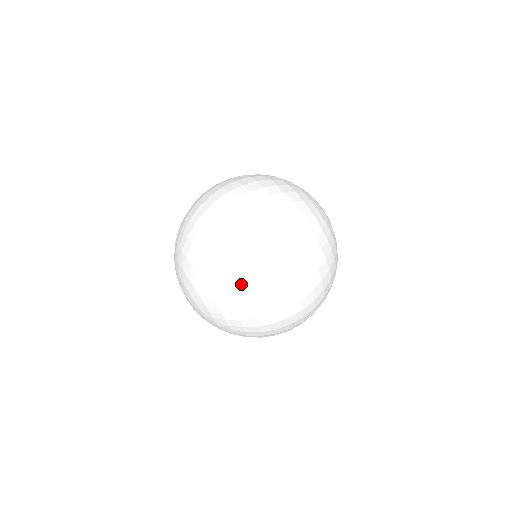
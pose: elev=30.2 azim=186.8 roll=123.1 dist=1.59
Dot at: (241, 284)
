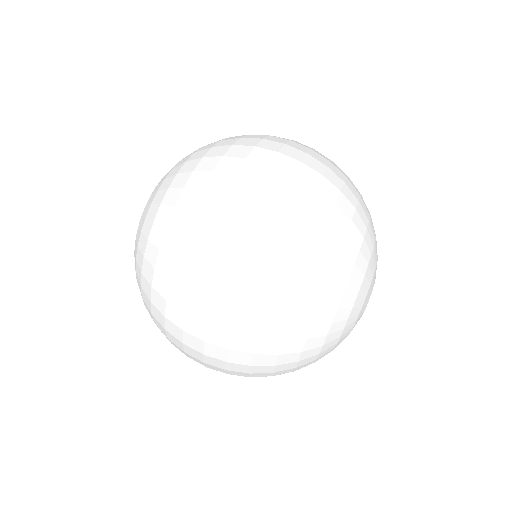
Dot at: occluded
